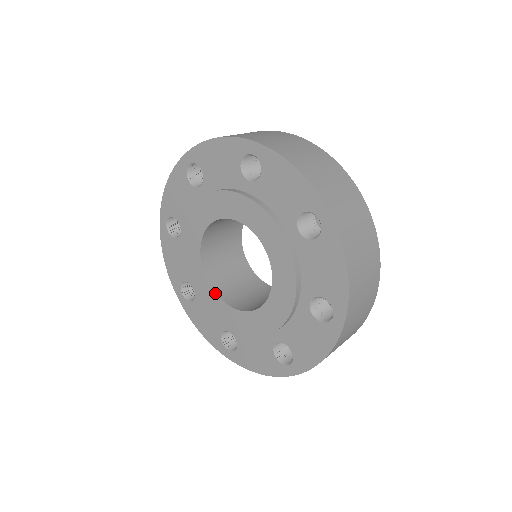
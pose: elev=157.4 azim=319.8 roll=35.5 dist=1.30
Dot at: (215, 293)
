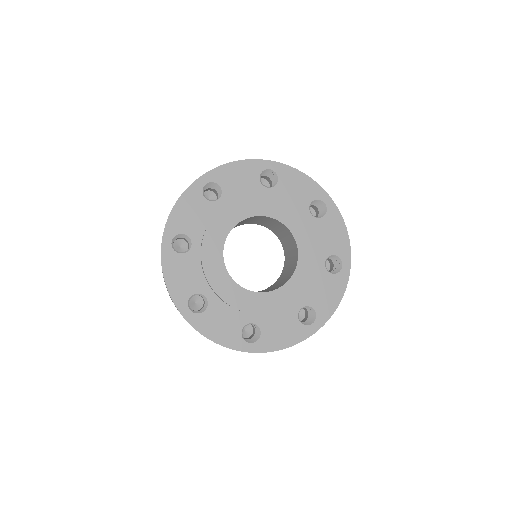
Dot at: occluded
